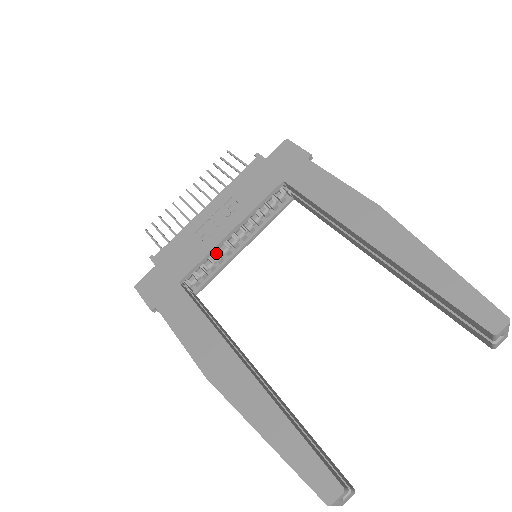
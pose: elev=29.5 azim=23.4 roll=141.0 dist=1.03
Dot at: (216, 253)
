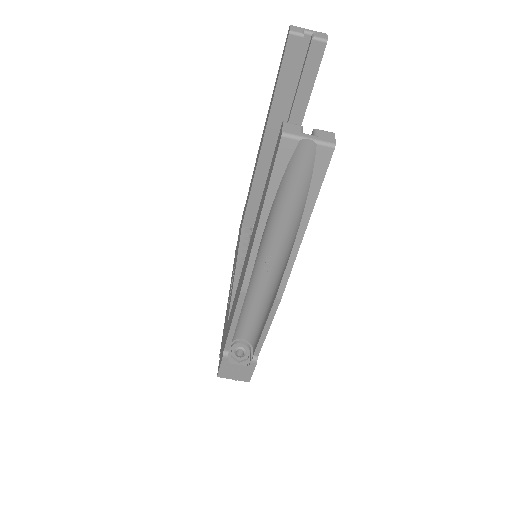
Dot at: occluded
